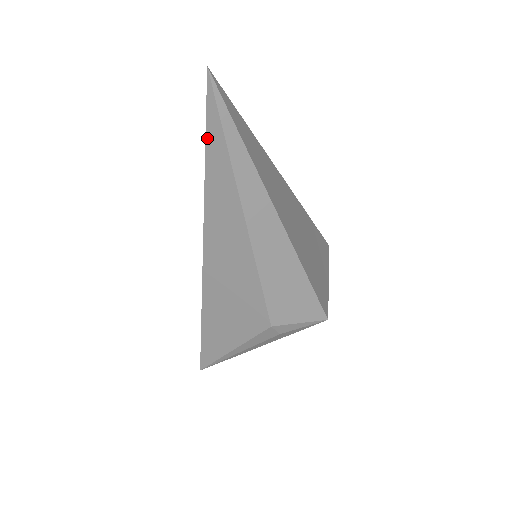
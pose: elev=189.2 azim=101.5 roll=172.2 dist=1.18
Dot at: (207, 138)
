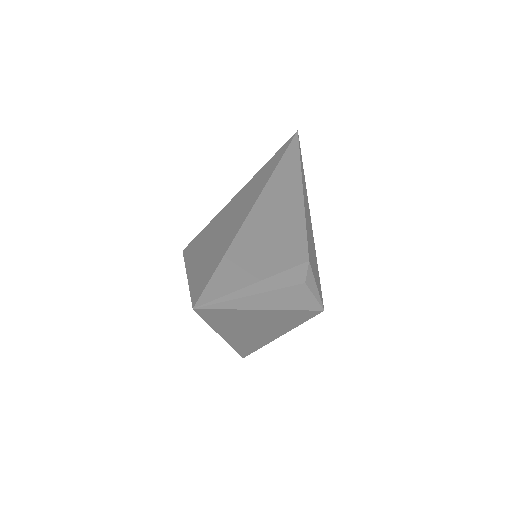
Dot at: (289, 147)
